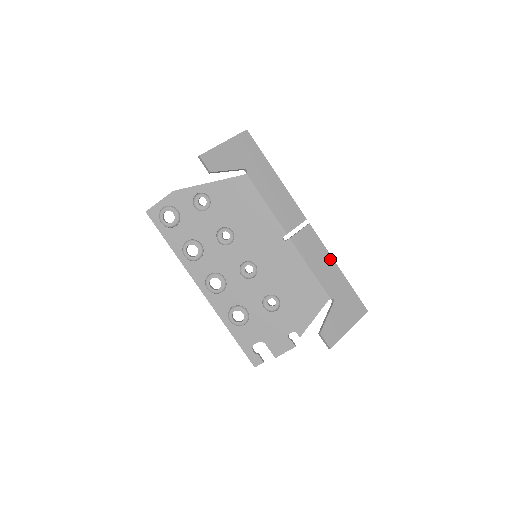
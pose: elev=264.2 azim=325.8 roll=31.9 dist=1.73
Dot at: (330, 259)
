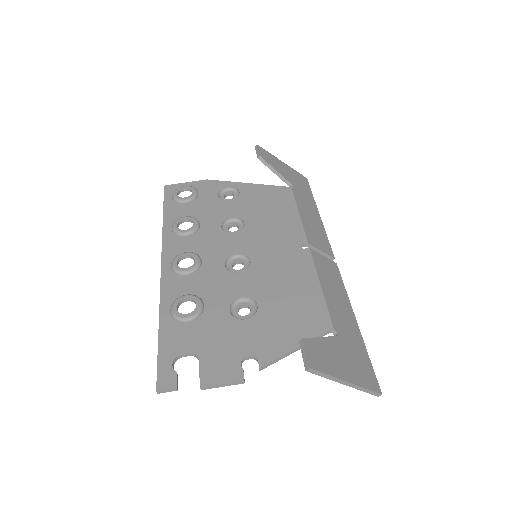
Dot at: (348, 304)
